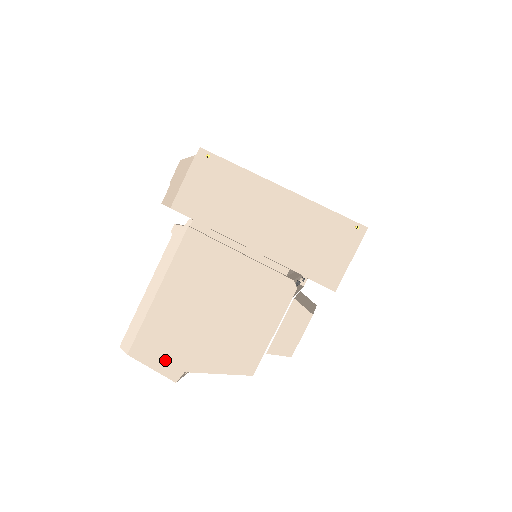
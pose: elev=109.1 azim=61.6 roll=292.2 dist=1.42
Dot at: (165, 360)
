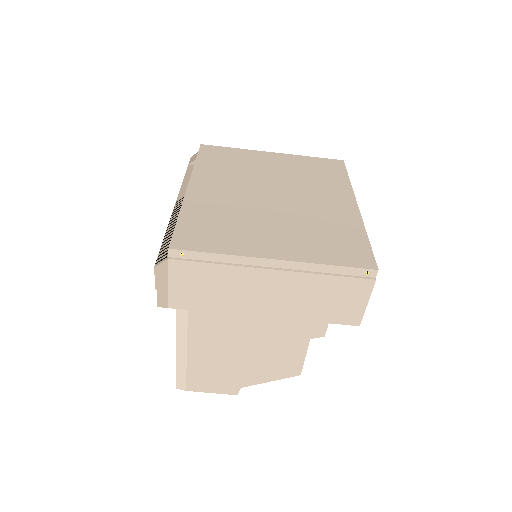
Dot at: (220, 386)
